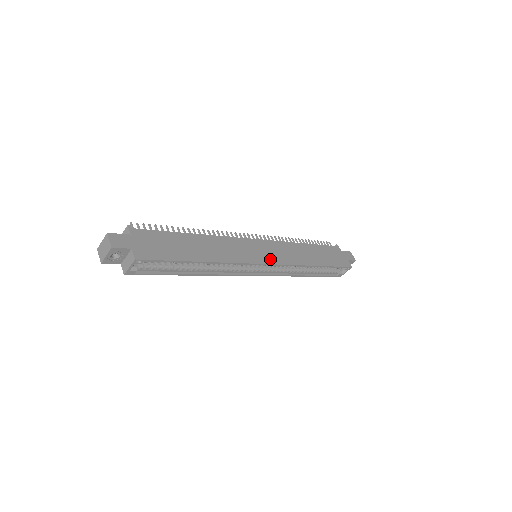
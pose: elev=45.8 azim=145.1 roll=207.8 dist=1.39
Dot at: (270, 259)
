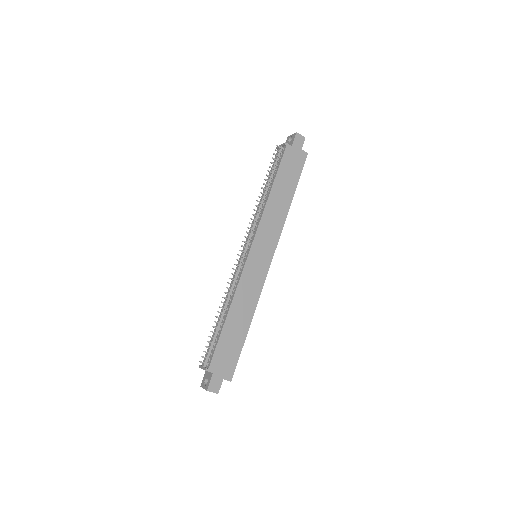
Dot at: (269, 254)
